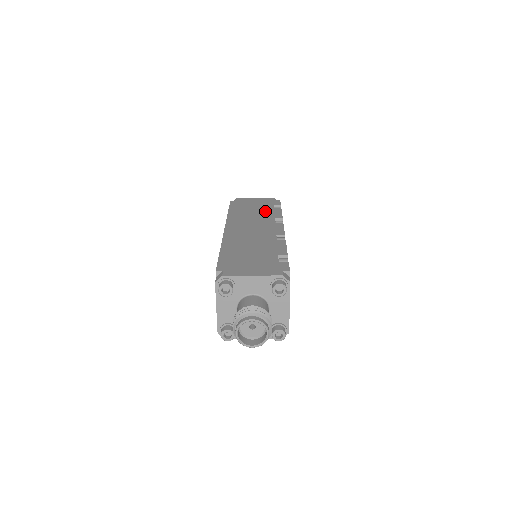
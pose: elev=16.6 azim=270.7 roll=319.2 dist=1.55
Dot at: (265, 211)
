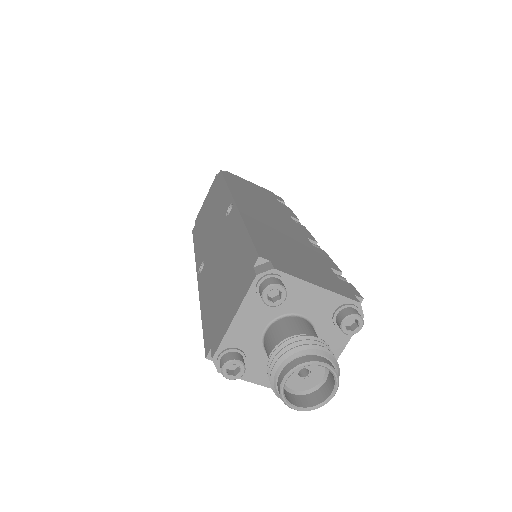
Dot at: (272, 202)
